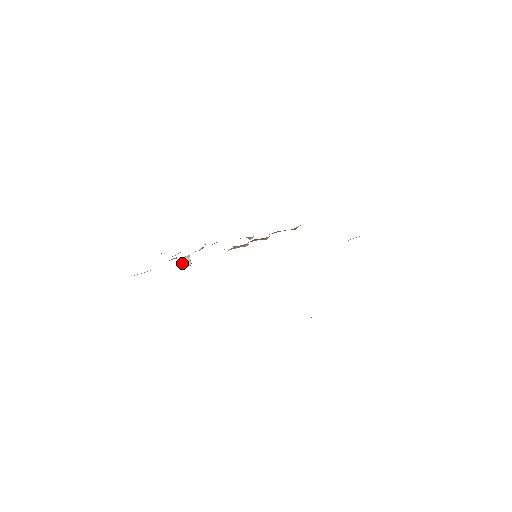
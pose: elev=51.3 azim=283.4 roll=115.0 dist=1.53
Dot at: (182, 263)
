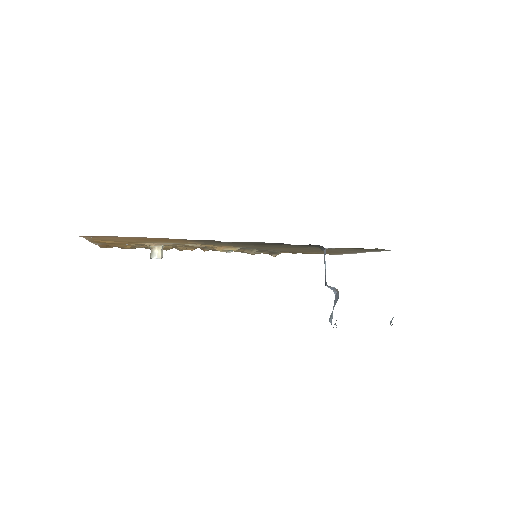
Dot at: (153, 253)
